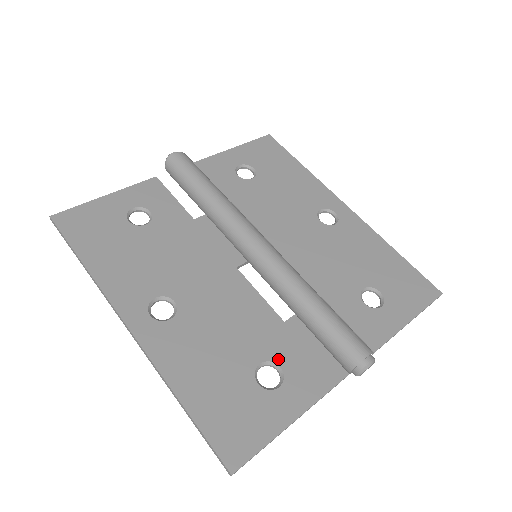
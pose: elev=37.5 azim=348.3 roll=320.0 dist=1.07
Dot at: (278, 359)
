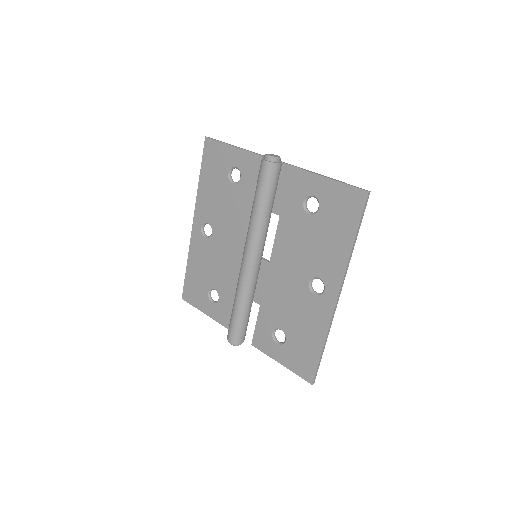
Dot at: (221, 297)
